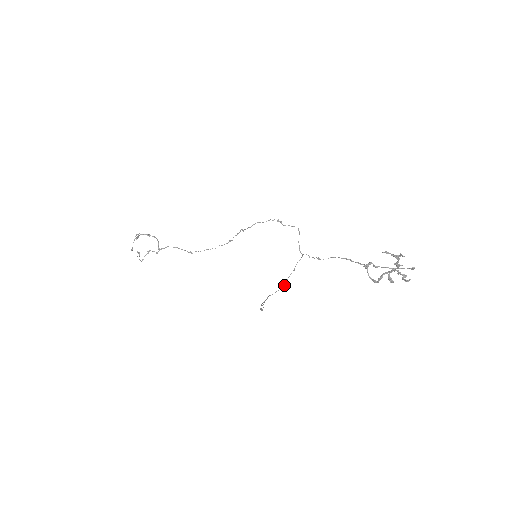
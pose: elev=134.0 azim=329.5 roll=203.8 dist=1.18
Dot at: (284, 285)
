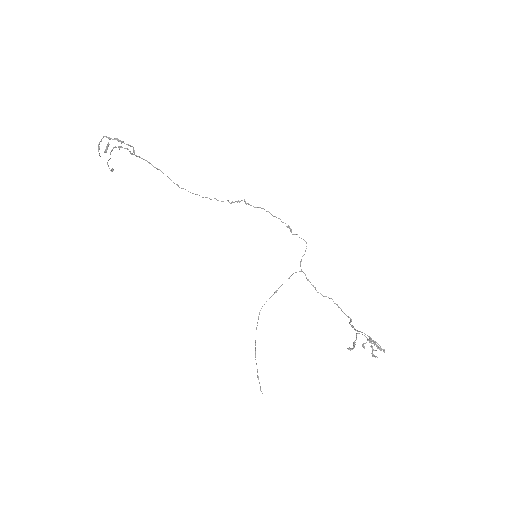
Dot at: (276, 292)
